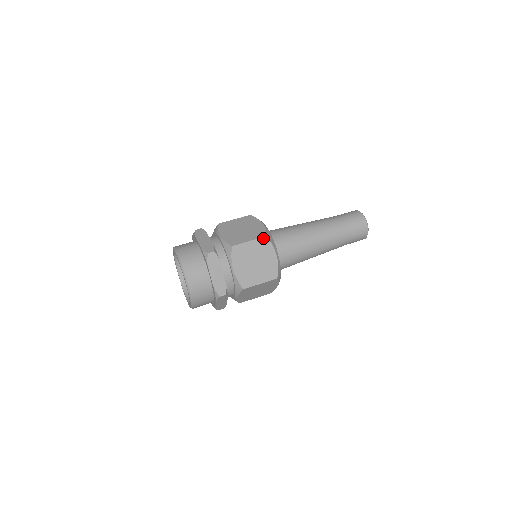
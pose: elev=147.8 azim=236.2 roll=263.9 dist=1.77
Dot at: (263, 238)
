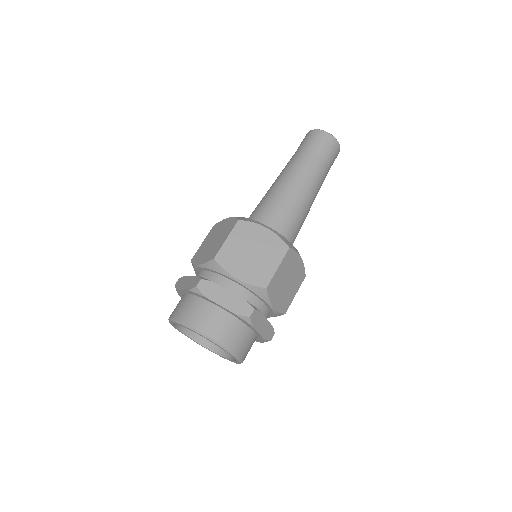
Dot at: (287, 253)
